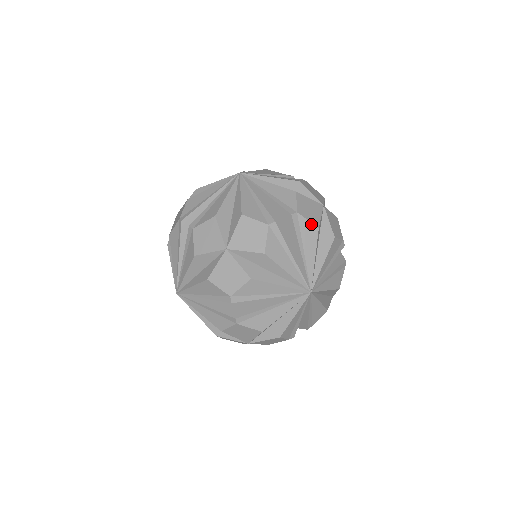
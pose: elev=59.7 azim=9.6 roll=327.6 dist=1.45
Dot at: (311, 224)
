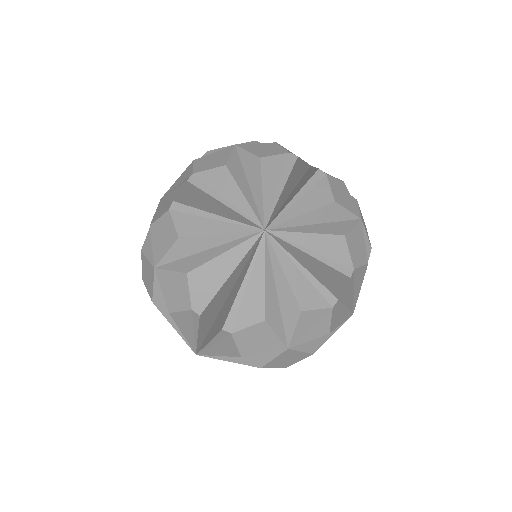
Dot at: (330, 192)
